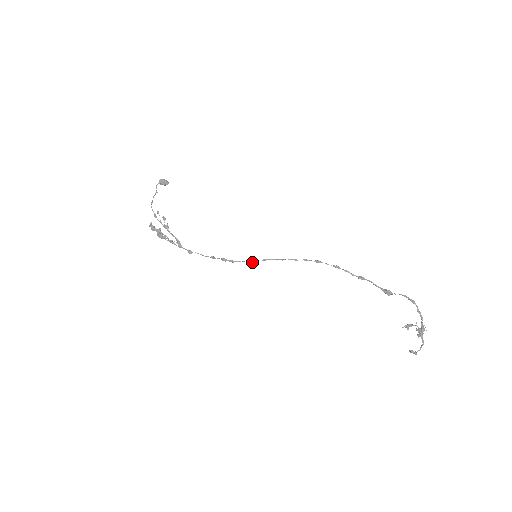
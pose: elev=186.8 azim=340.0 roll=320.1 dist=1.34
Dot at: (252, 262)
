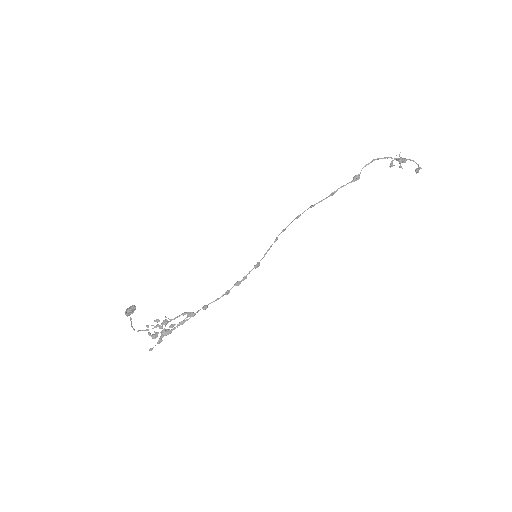
Dot at: (259, 264)
